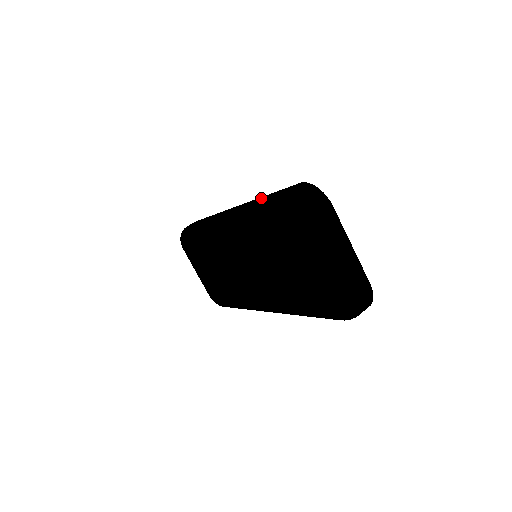
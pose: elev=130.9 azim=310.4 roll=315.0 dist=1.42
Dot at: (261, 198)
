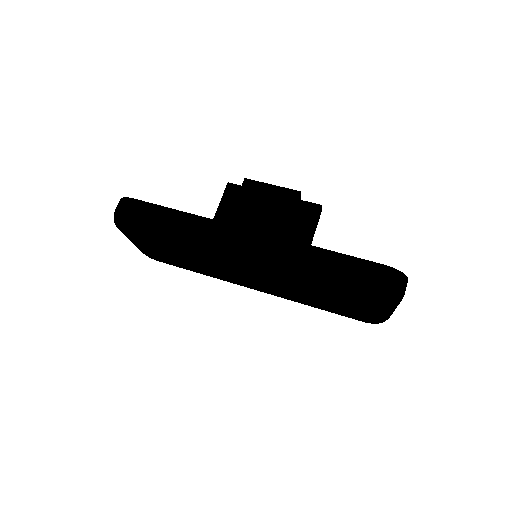
Dot at: (321, 257)
